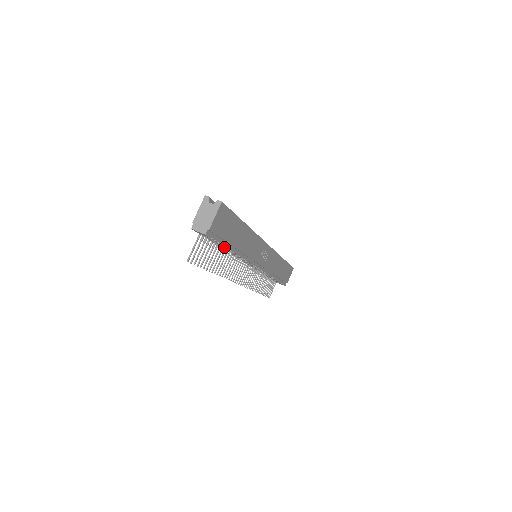
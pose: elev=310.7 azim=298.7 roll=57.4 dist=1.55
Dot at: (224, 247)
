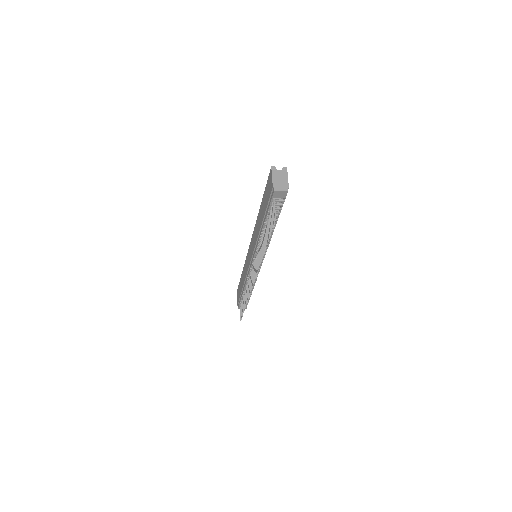
Dot at: (276, 219)
